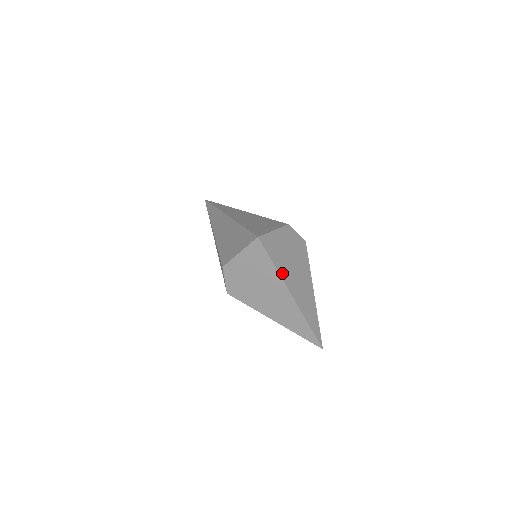
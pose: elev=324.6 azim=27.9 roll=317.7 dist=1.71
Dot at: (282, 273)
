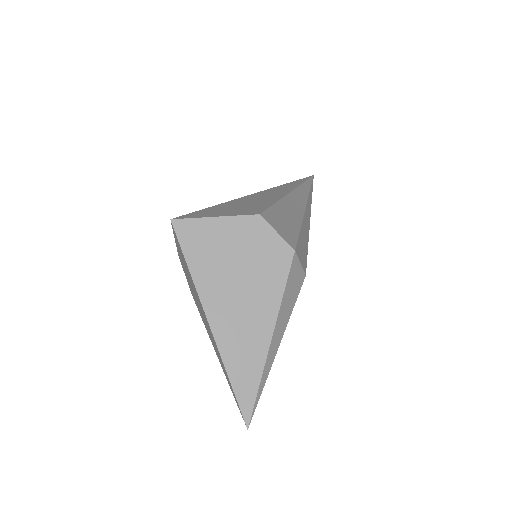
Dot at: (202, 283)
